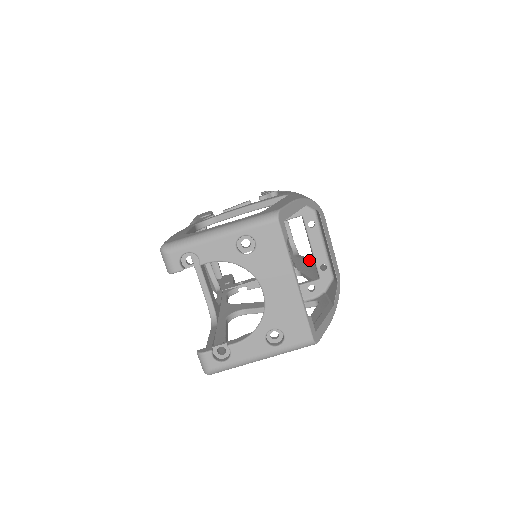
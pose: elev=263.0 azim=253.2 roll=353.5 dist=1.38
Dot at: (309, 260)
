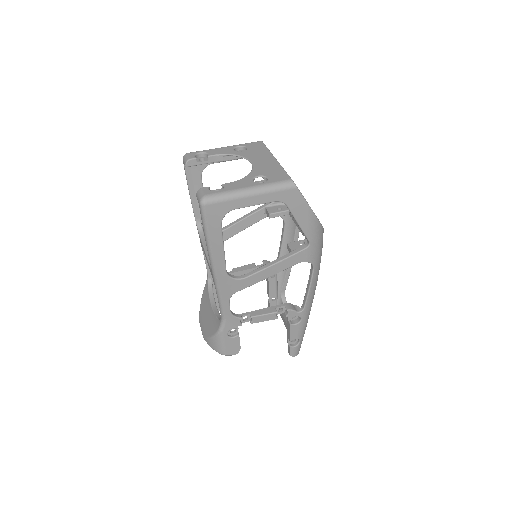
Dot at: occluded
